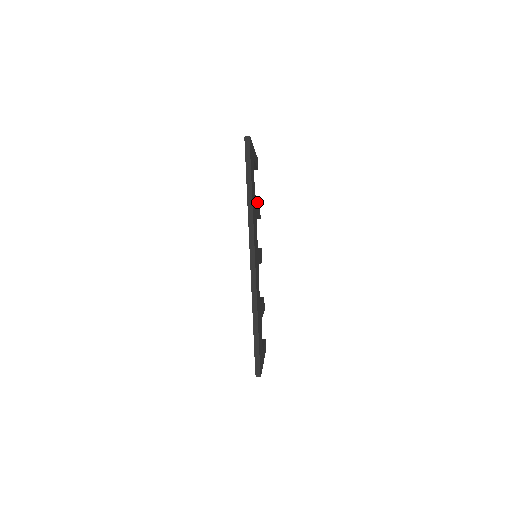
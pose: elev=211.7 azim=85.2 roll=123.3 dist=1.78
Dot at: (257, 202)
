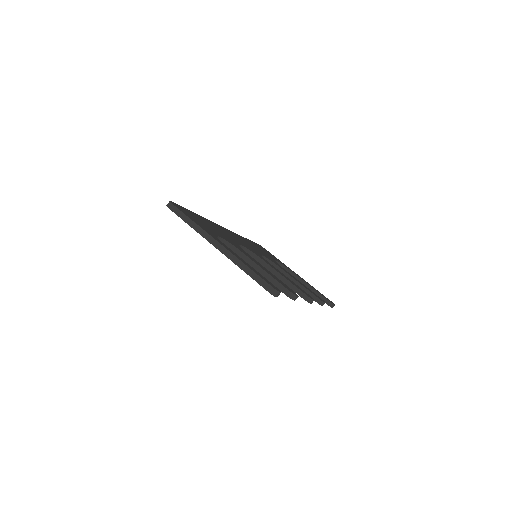
Dot at: occluded
